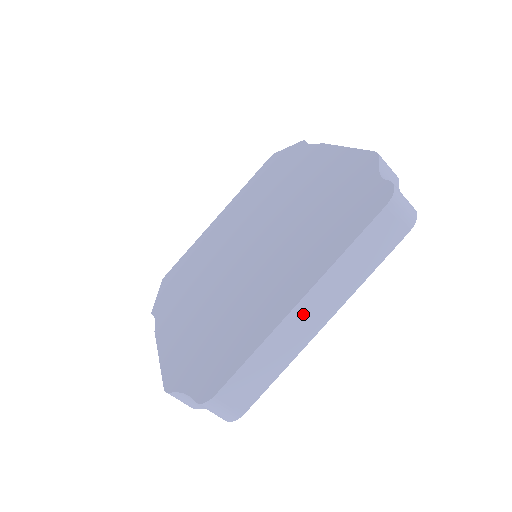
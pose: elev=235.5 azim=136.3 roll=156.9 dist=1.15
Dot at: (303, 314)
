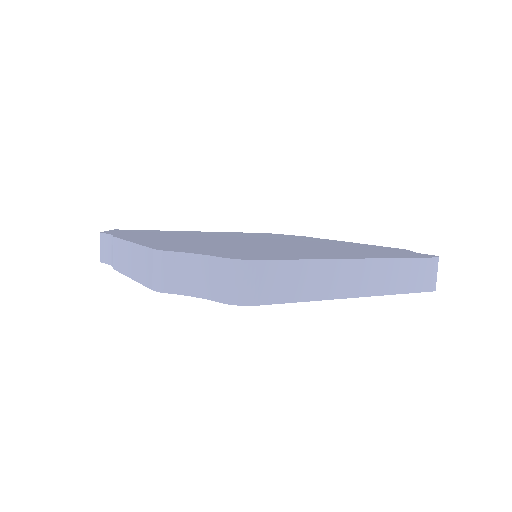
Dot at: (353, 271)
